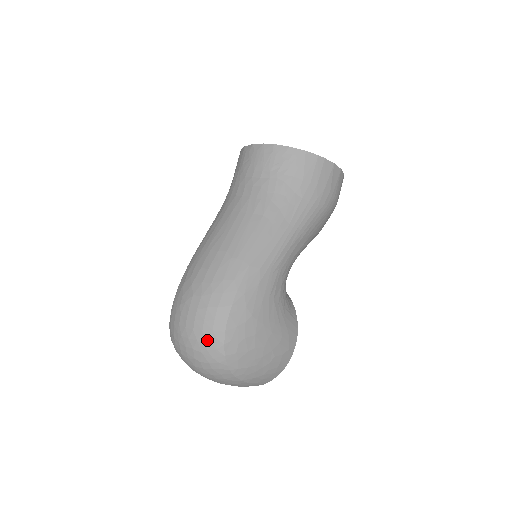
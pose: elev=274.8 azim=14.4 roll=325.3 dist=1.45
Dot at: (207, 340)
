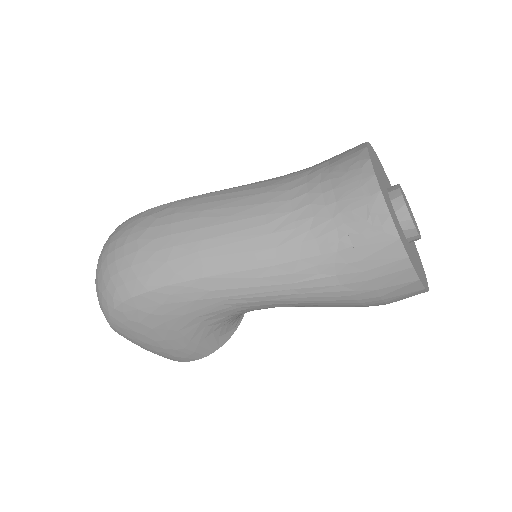
Dot at: (107, 288)
